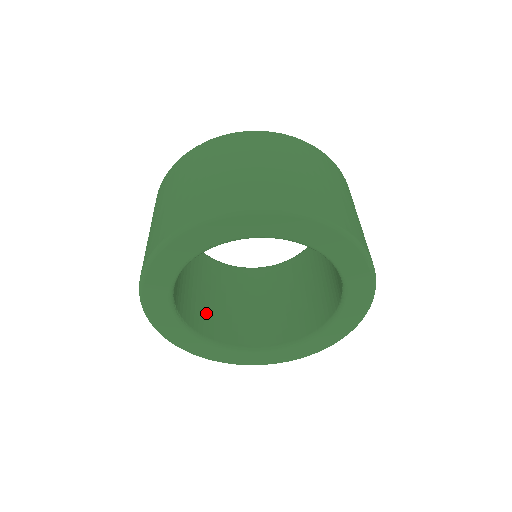
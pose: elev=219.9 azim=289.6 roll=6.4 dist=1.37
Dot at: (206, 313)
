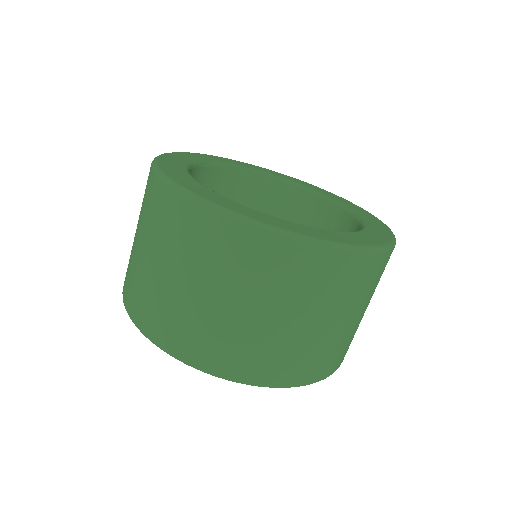
Dot at: occluded
